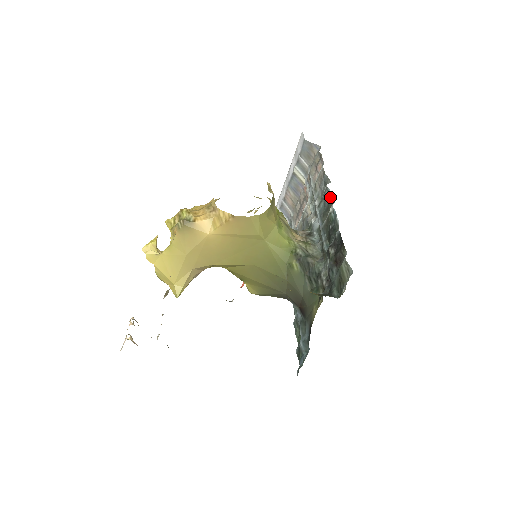
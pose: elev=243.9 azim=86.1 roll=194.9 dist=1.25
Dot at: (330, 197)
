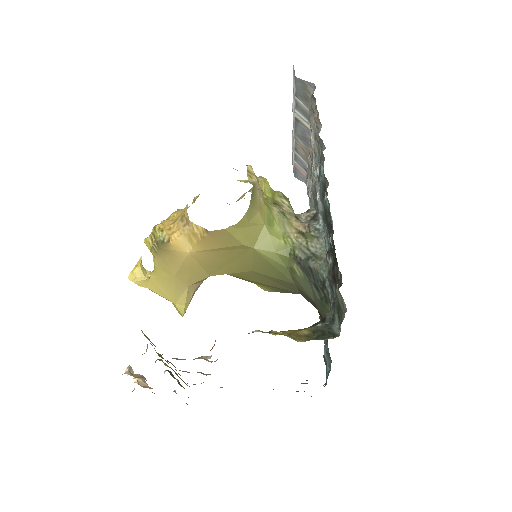
Dot at: (324, 176)
